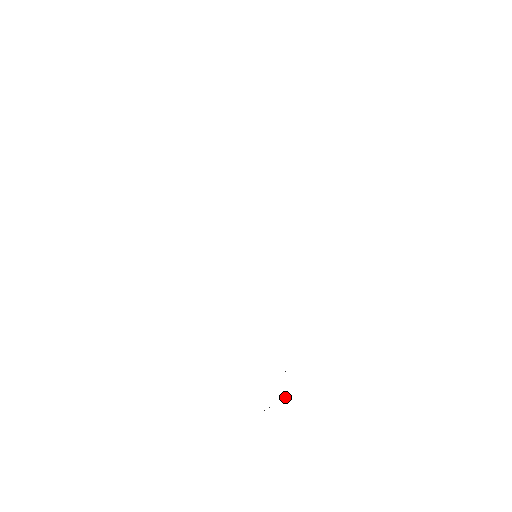
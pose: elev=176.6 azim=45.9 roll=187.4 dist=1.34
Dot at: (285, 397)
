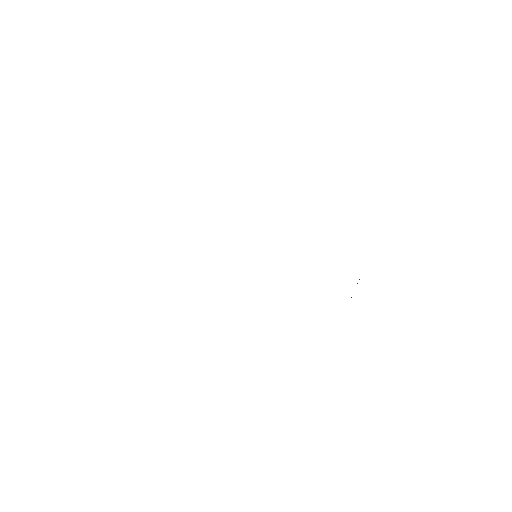
Dot at: occluded
